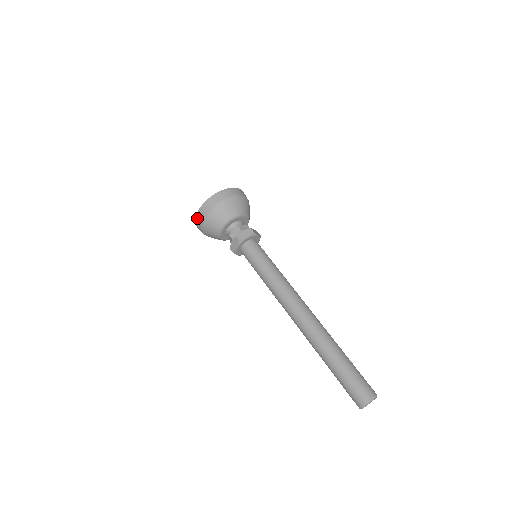
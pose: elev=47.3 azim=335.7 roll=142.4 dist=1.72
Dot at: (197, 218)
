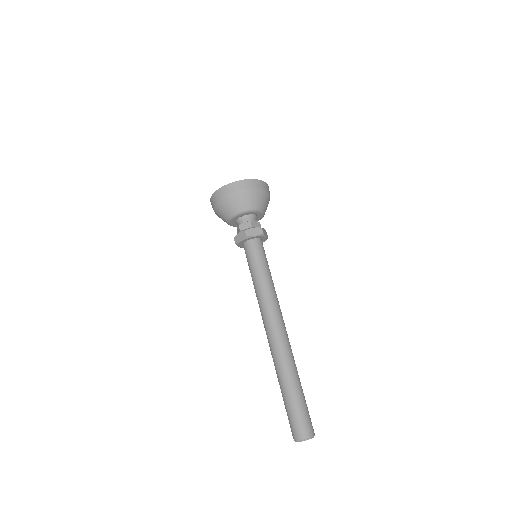
Dot at: (214, 195)
